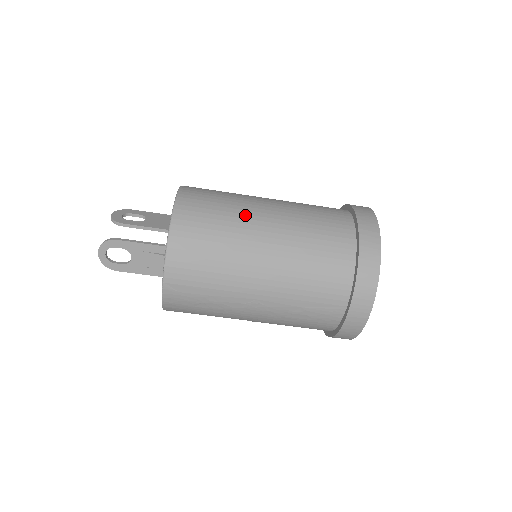
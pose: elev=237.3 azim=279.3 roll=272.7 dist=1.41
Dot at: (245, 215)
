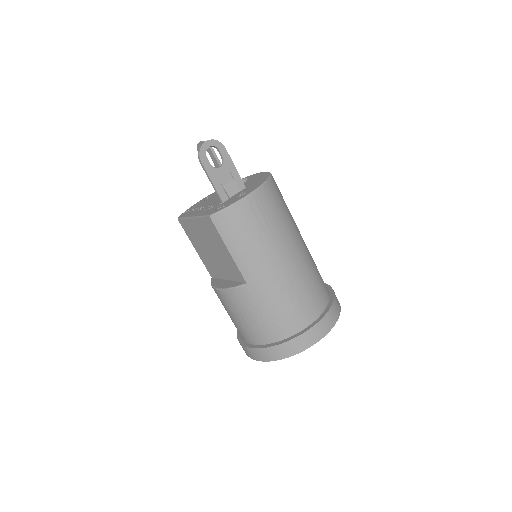
Dot at: occluded
